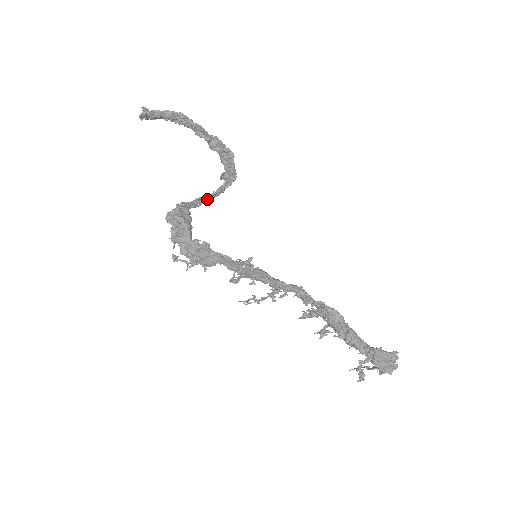
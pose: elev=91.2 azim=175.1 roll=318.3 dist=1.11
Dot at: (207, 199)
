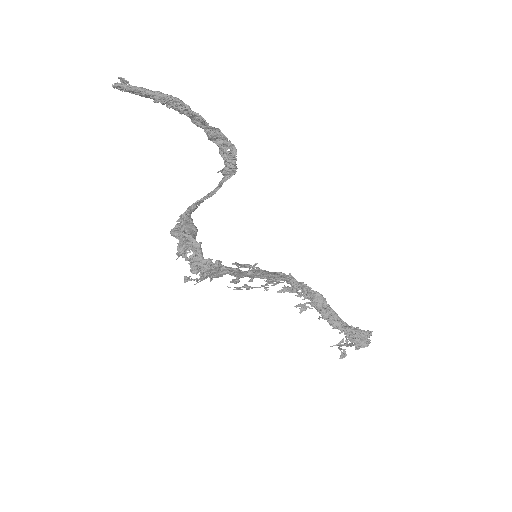
Dot at: (205, 198)
